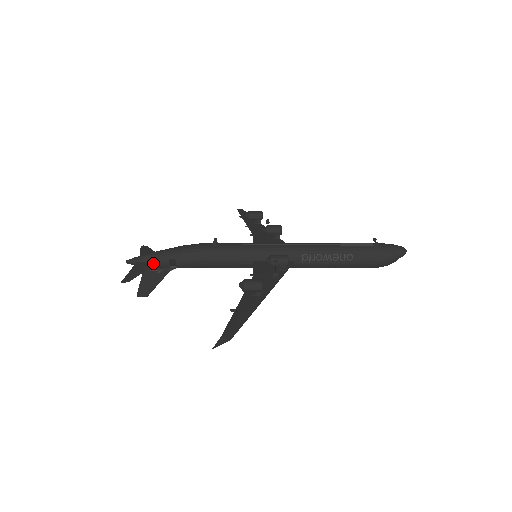
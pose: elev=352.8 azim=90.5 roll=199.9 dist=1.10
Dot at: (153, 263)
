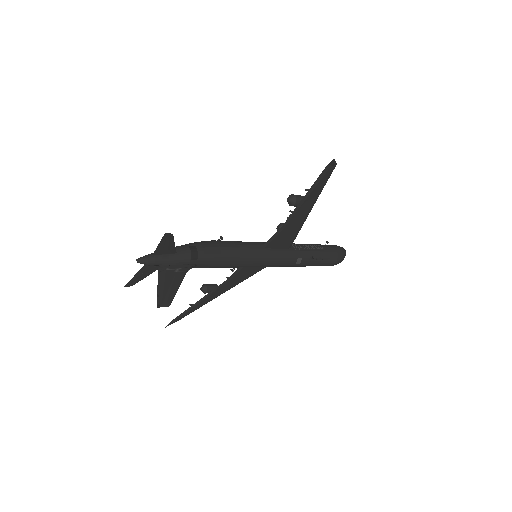
Dot at: (173, 251)
